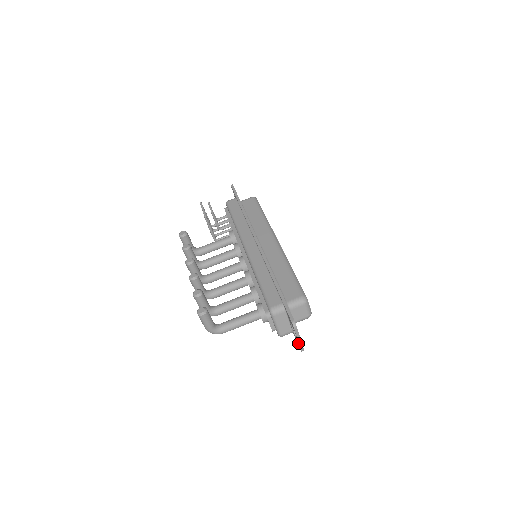
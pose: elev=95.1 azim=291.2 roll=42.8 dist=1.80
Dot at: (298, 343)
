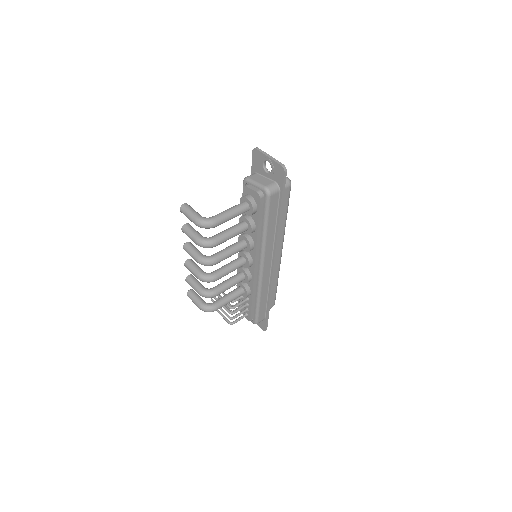
Dot at: (276, 167)
